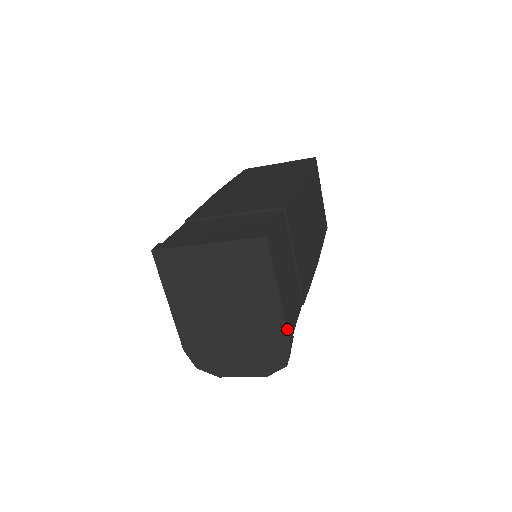
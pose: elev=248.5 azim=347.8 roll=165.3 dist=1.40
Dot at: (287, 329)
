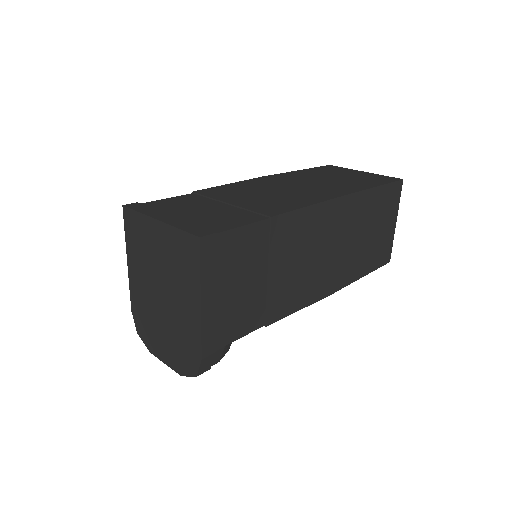
Dot at: (203, 341)
